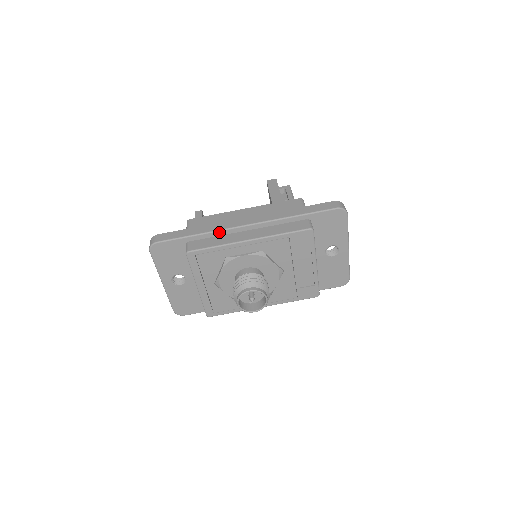
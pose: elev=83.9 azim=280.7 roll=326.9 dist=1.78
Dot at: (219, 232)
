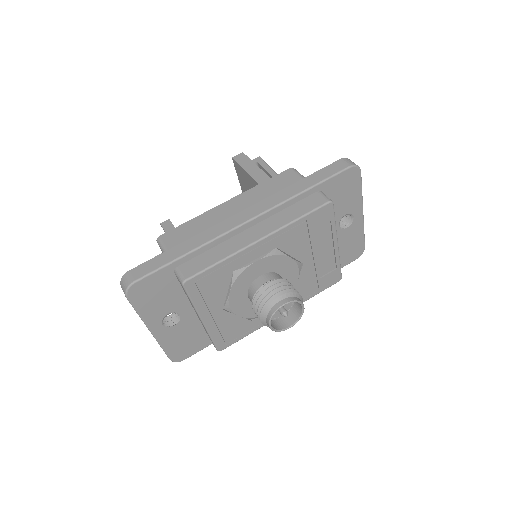
Dot at: (215, 241)
